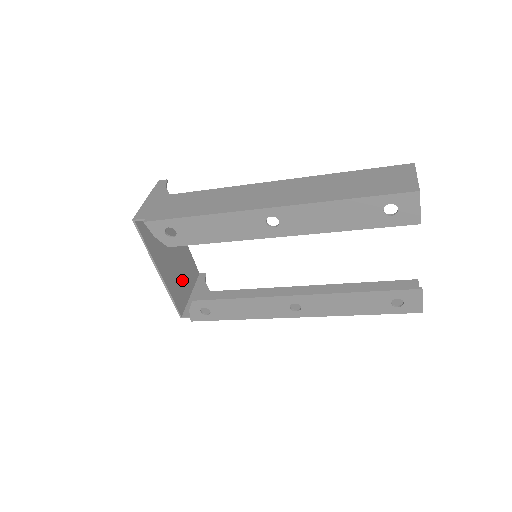
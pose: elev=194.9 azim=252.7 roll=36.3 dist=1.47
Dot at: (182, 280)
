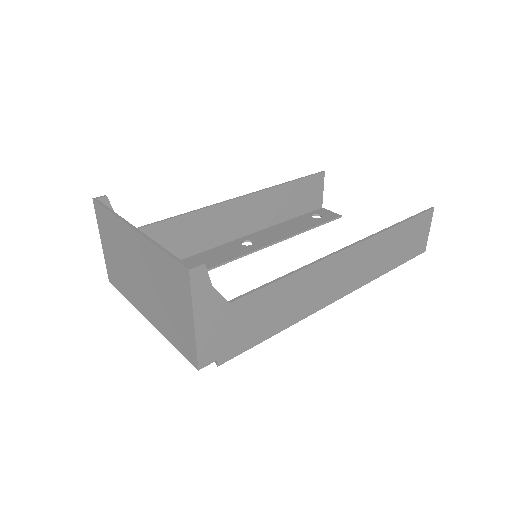
Dot at: (119, 260)
